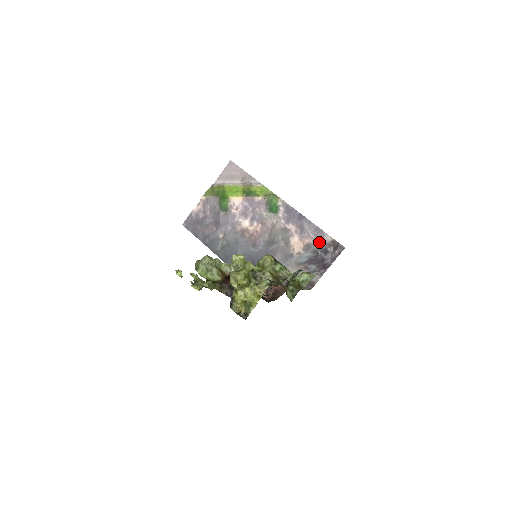
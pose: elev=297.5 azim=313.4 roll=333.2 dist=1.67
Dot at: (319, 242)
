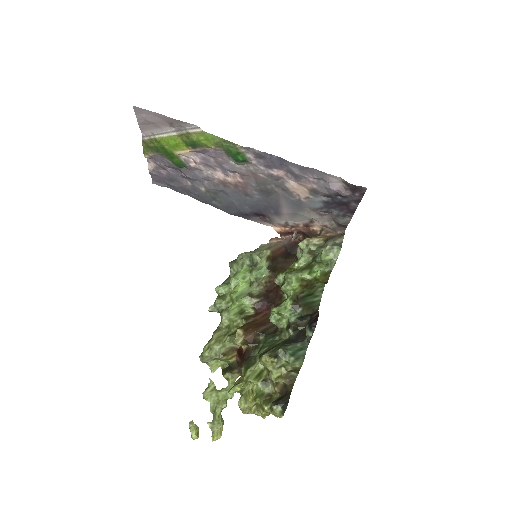
Dot at: (326, 188)
